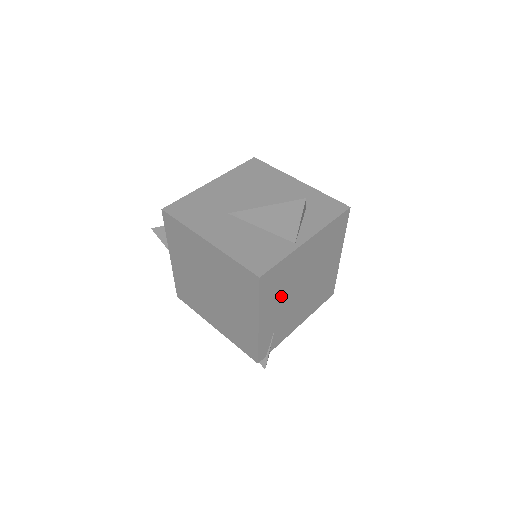
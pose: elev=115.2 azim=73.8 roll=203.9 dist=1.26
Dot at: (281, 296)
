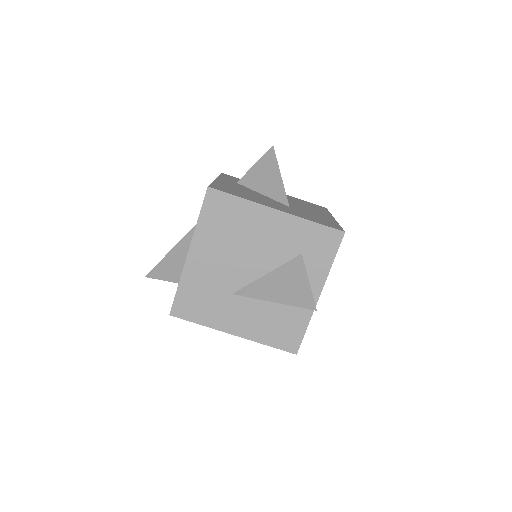
Dot at: occluded
